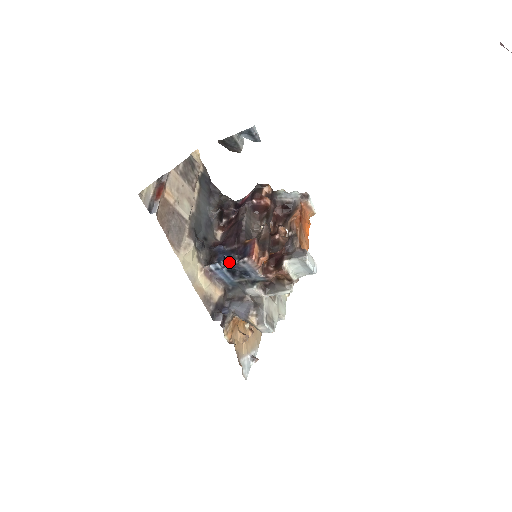
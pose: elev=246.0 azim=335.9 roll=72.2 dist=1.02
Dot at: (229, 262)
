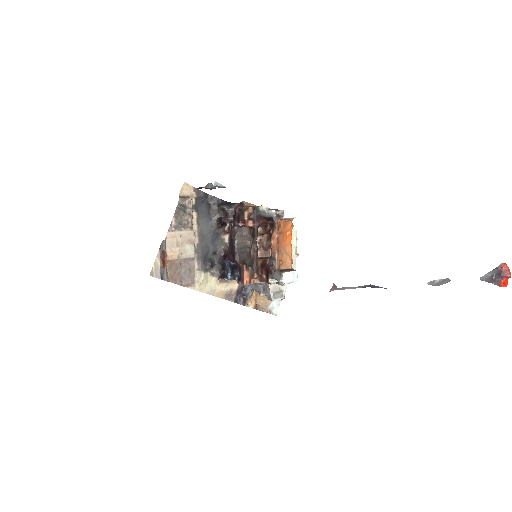
Dot at: (233, 276)
